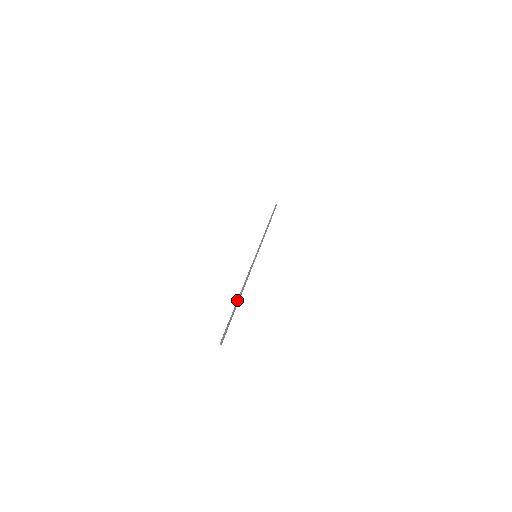
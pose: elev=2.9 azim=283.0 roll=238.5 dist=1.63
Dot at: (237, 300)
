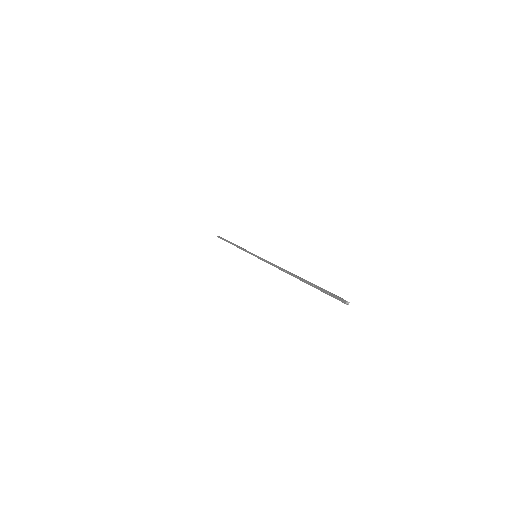
Dot at: occluded
